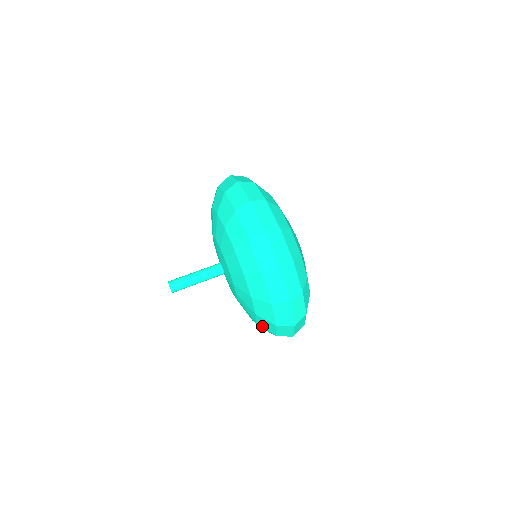
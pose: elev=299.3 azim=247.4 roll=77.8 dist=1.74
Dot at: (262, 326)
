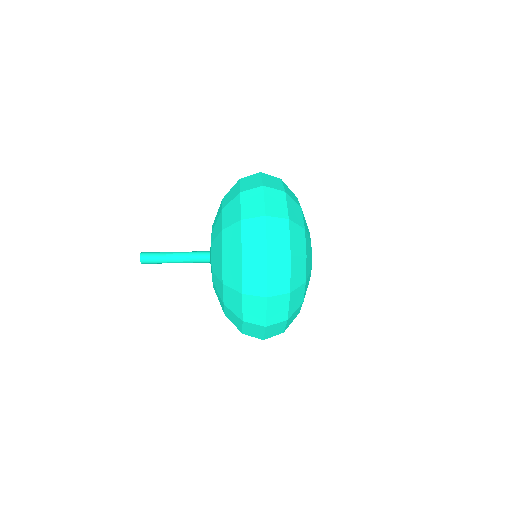
Dot at: (228, 256)
